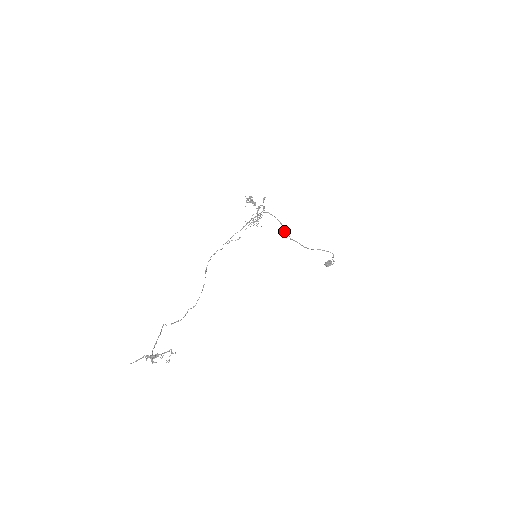
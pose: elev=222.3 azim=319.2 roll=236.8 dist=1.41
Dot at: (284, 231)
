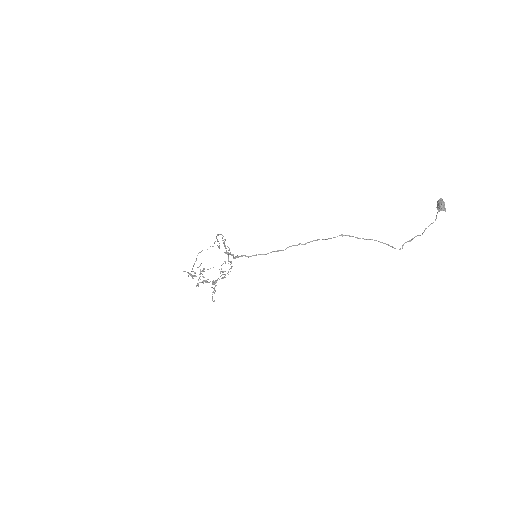
Dot at: (292, 245)
